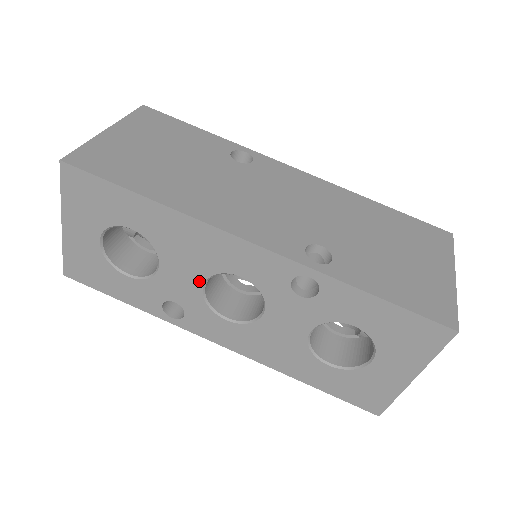
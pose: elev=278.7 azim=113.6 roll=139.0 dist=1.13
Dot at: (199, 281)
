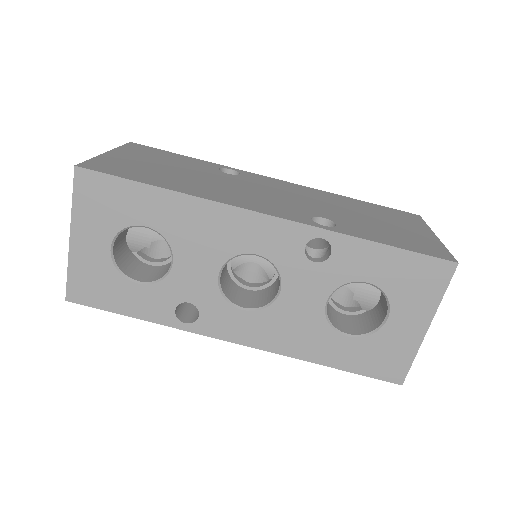
Dot at: (214, 270)
